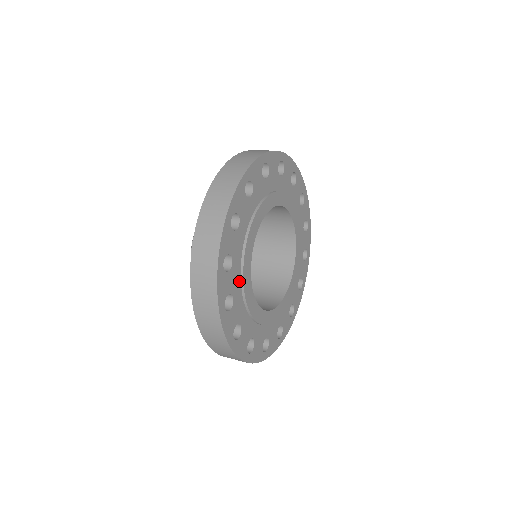
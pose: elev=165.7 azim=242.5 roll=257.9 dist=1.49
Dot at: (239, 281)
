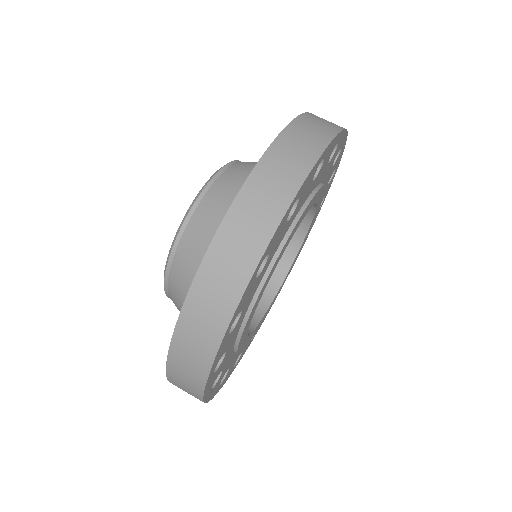
Dot at: (234, 355)
